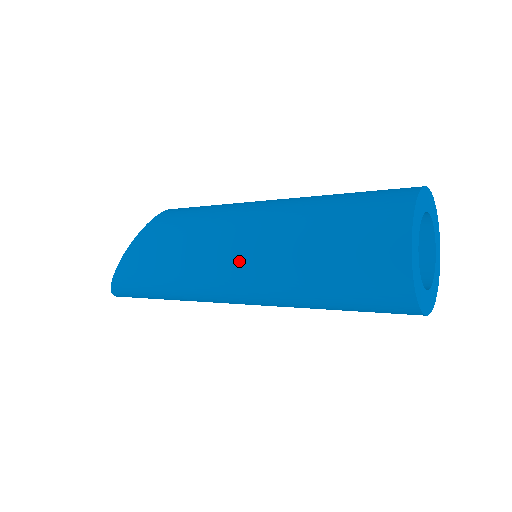
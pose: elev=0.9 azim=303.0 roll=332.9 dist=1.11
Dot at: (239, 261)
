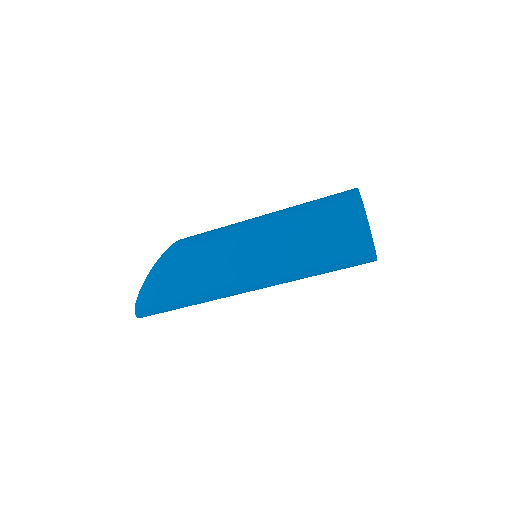
Dot at: (253, 239)
